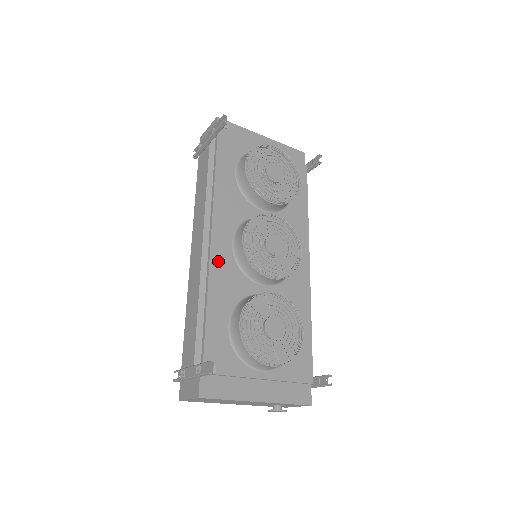
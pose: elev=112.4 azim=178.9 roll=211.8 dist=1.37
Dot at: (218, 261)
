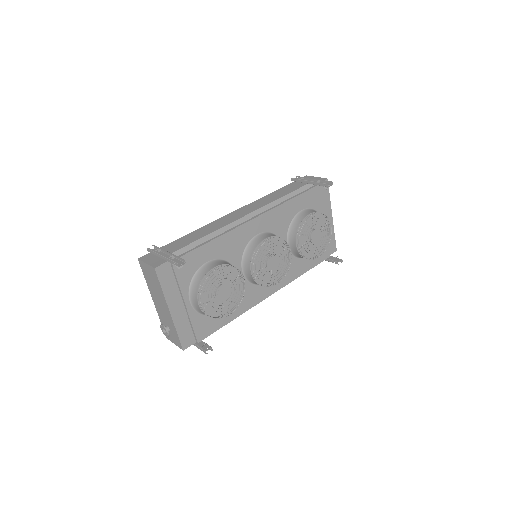
Dot at: (243, 231)
